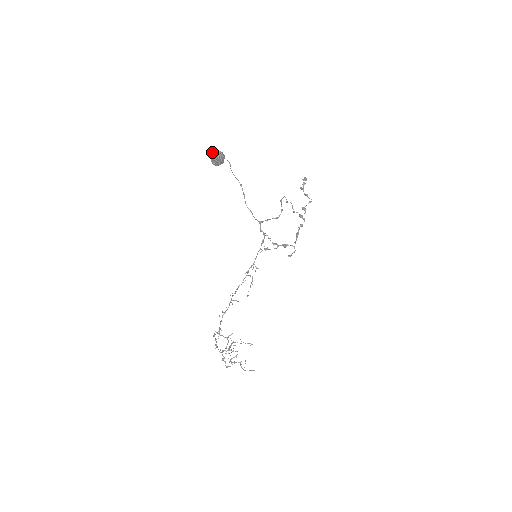
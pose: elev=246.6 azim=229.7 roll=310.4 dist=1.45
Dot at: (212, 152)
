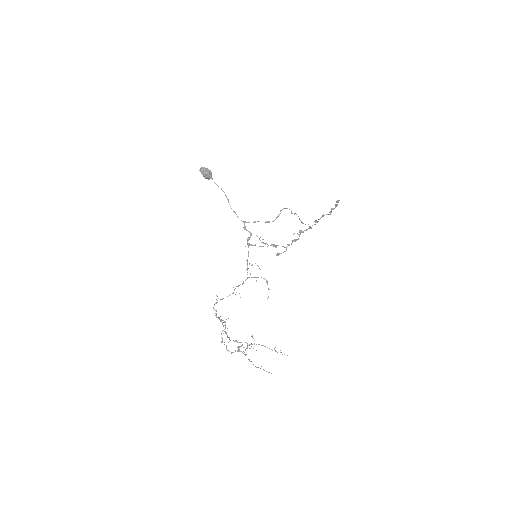
Dot at: occluded
